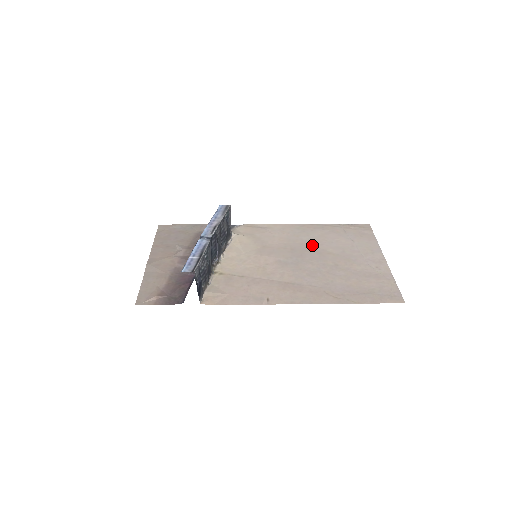
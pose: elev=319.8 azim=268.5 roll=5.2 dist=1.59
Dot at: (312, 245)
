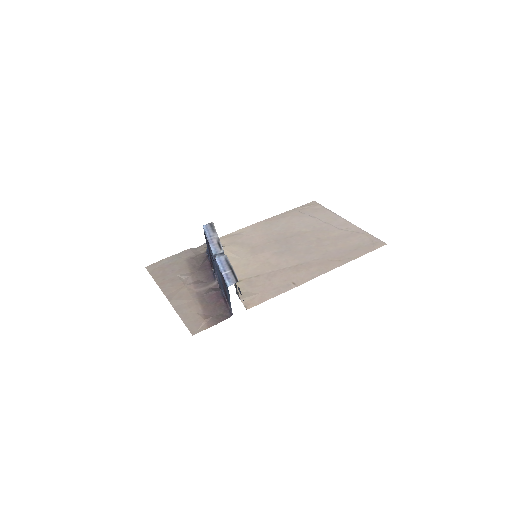
Dot at: (287, 232)
